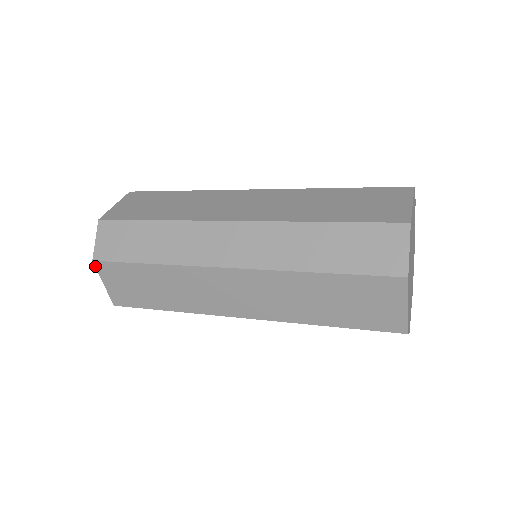
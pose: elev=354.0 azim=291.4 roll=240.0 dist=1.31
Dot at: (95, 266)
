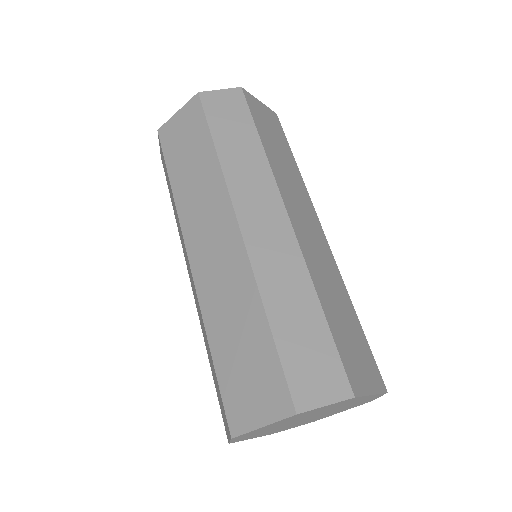
Dot at: occluded
